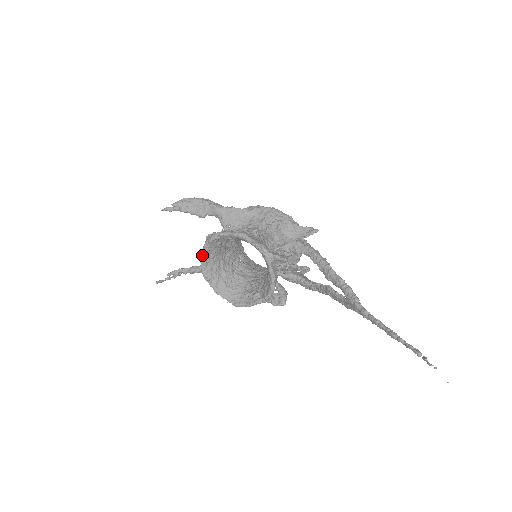
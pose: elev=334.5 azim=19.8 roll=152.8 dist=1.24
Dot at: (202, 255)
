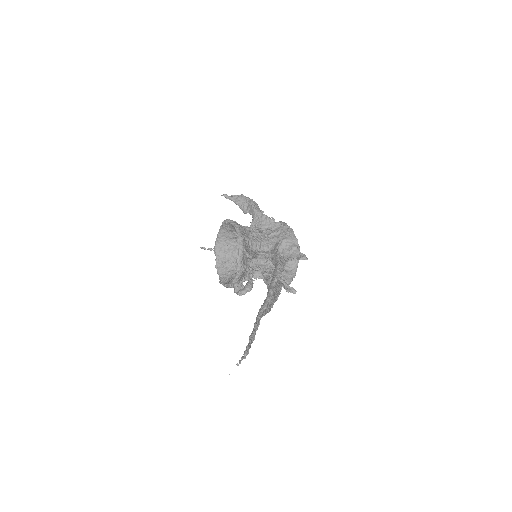
Dot at: (218, 233)
